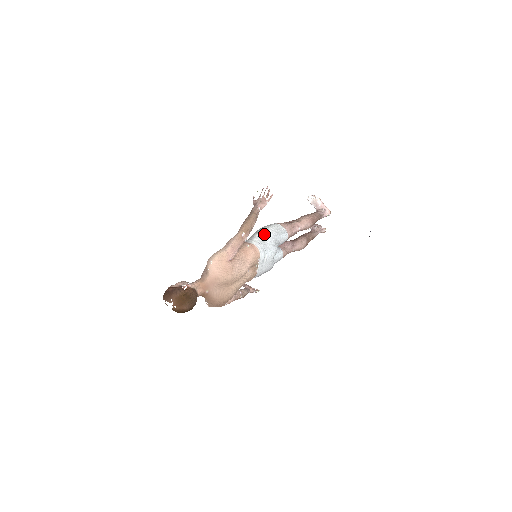
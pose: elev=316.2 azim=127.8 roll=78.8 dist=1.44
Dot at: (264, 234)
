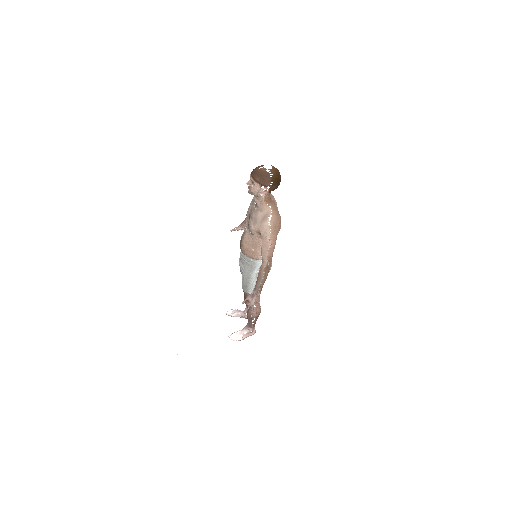
Dot at: occluded
